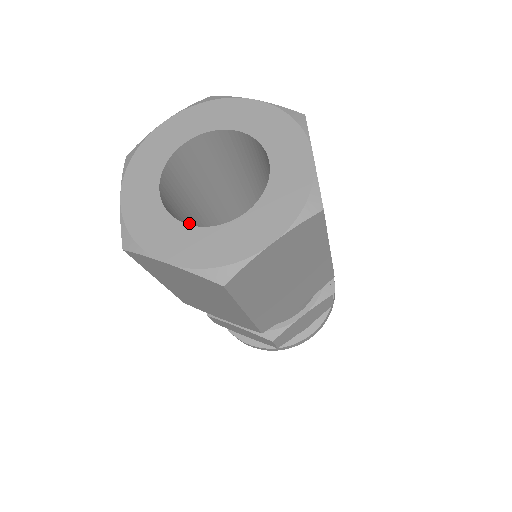
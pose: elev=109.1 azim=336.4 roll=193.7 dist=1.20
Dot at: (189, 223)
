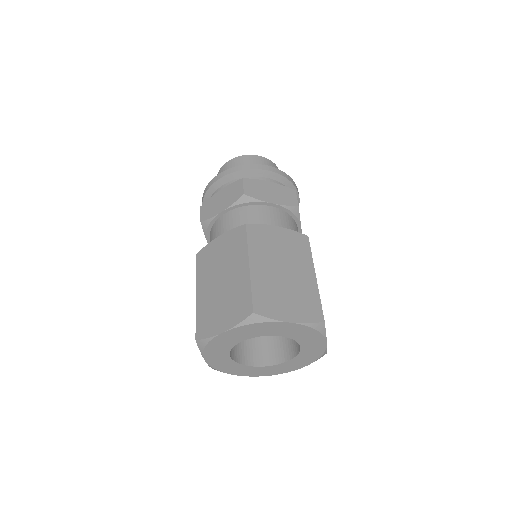
Dot at: occluded
